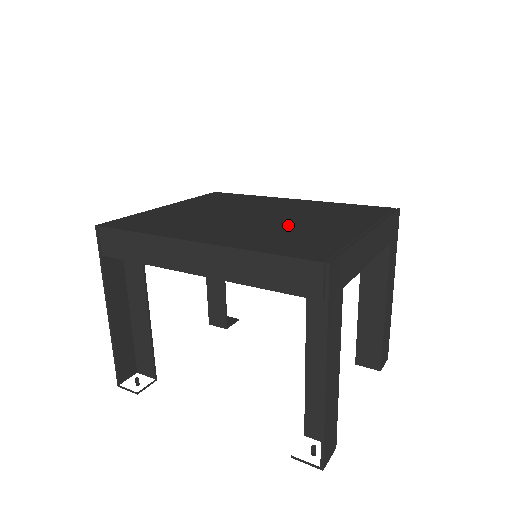
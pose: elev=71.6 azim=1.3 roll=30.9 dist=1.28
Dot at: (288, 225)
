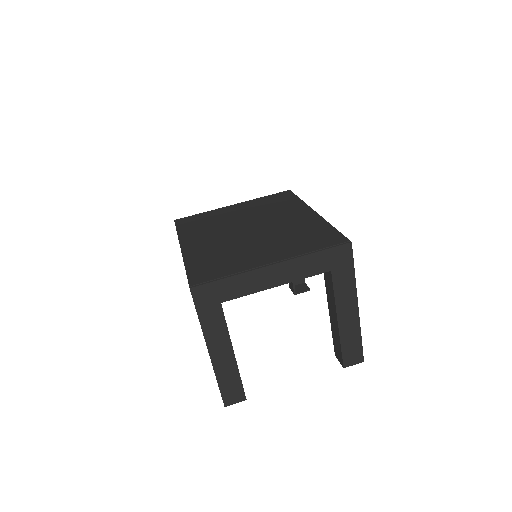
Dot at: (245, 245)
